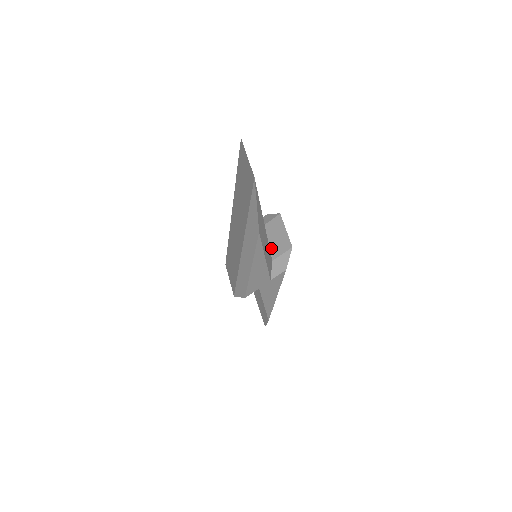
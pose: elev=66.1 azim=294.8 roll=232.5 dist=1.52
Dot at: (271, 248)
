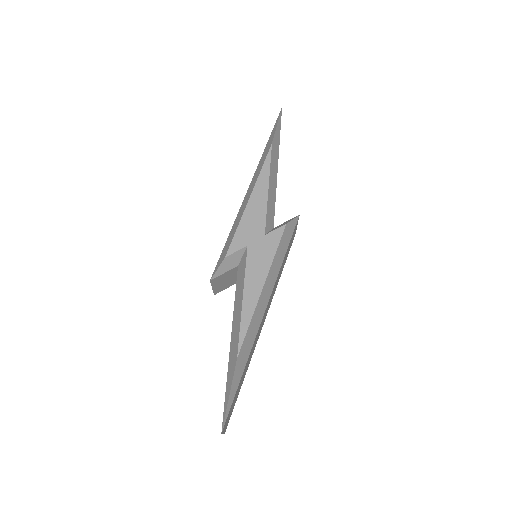
Dot at: occluded
